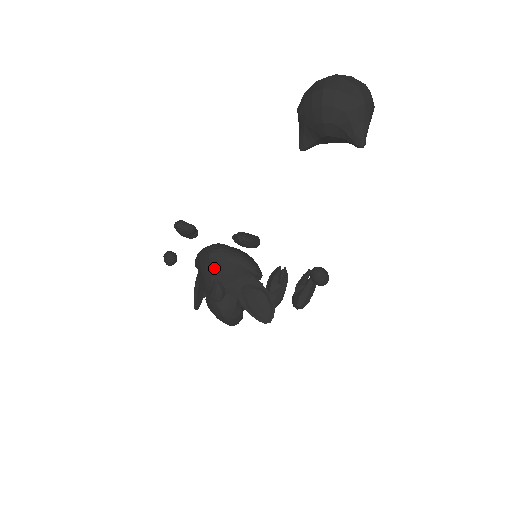
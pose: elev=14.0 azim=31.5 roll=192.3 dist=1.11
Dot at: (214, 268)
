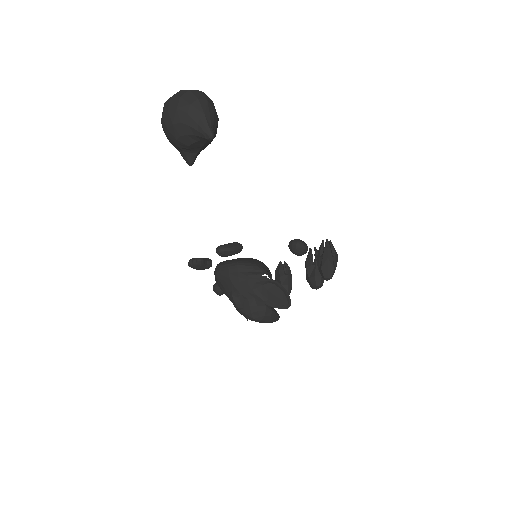
Dot at: (224, 284)
